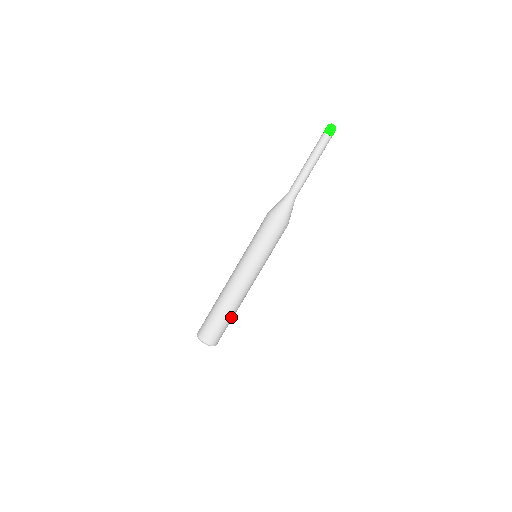
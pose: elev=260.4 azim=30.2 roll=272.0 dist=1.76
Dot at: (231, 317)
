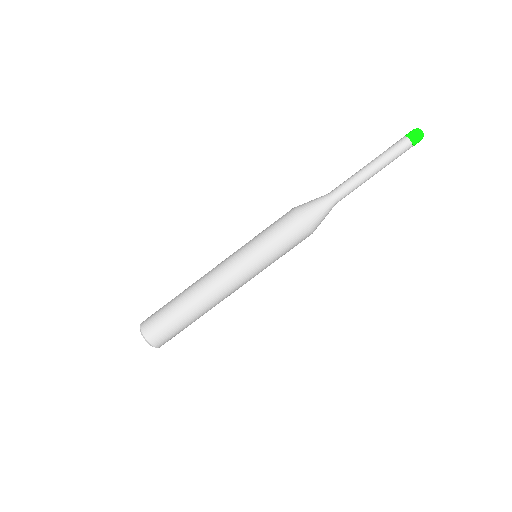
Dot at: (195, 320)
